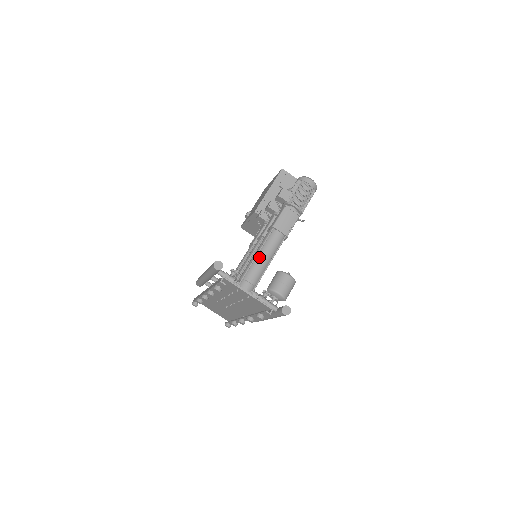
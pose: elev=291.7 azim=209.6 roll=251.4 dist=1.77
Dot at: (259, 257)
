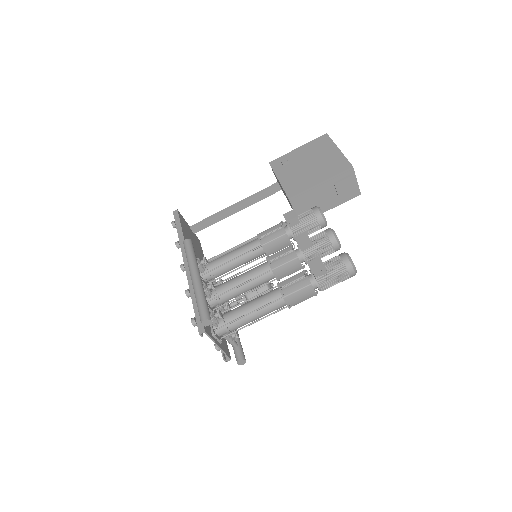
Dot at: (250, 316)
